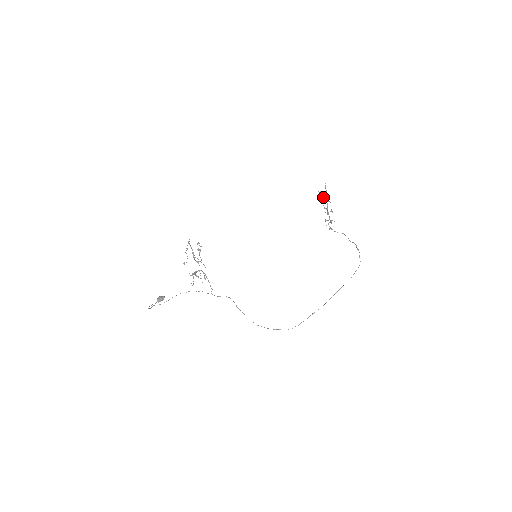
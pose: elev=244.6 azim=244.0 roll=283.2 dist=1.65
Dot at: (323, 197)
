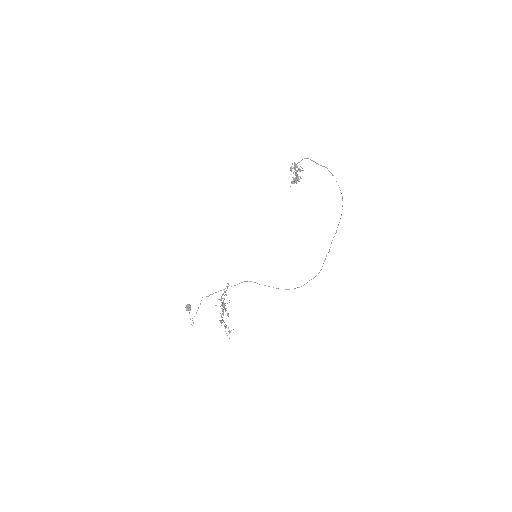
Dot at: (294, 180)
